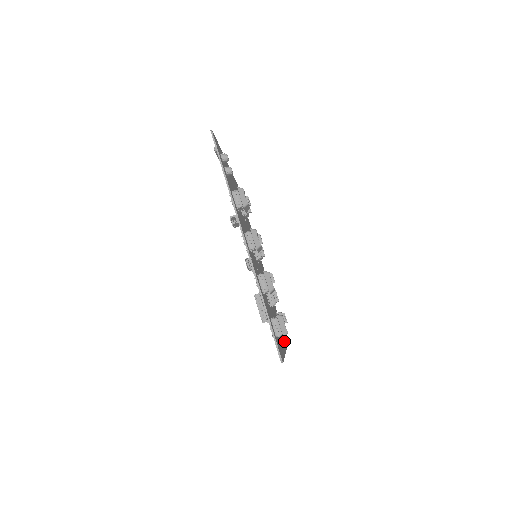
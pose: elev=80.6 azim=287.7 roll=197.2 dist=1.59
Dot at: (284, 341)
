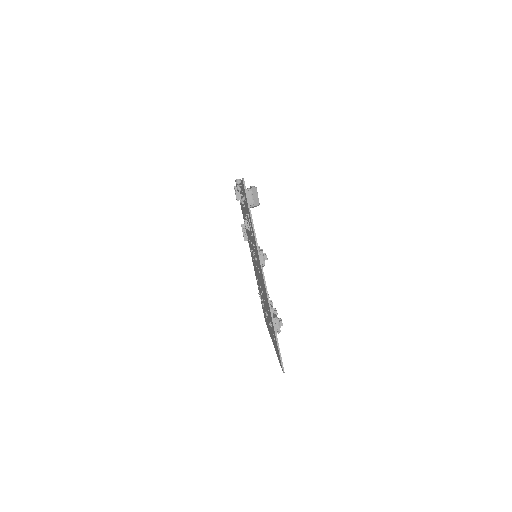
Dot at: occluded
